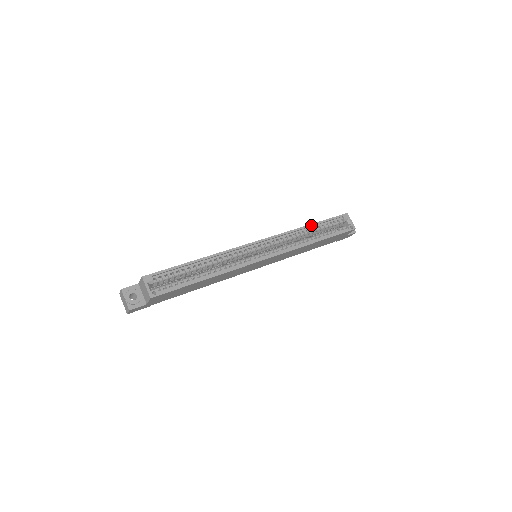
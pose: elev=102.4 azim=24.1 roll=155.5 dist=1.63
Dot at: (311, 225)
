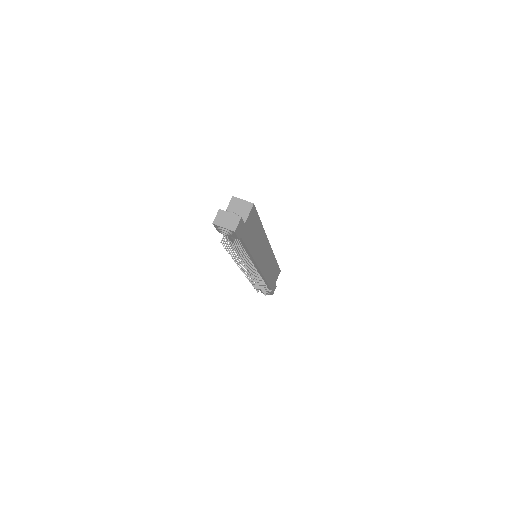
Dot at: occluded
